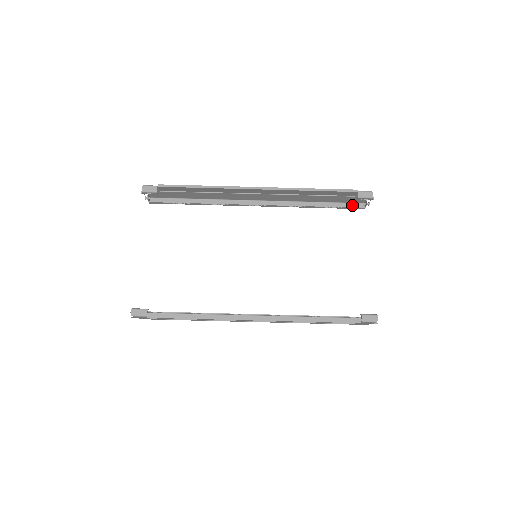
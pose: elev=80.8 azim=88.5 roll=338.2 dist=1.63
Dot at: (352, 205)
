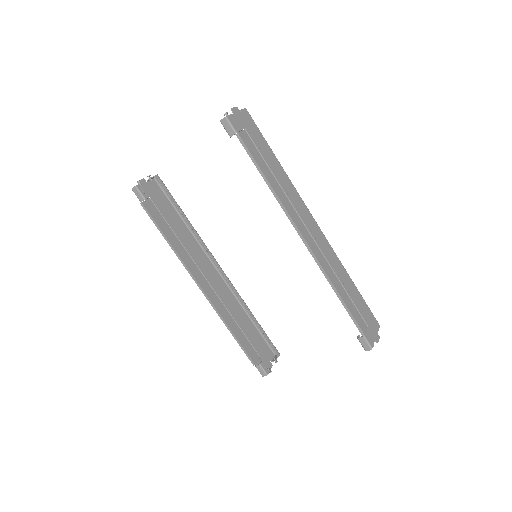
Dot at: occluded
